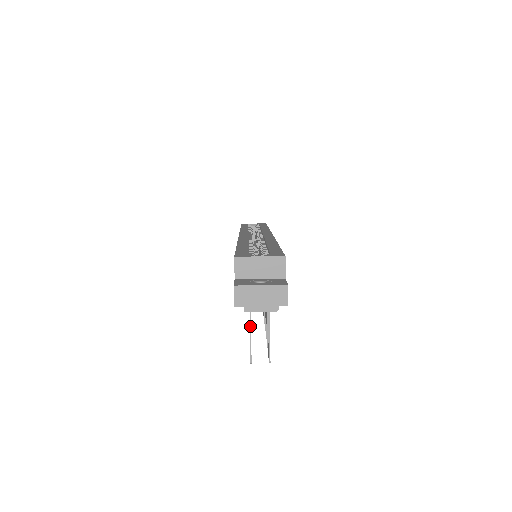
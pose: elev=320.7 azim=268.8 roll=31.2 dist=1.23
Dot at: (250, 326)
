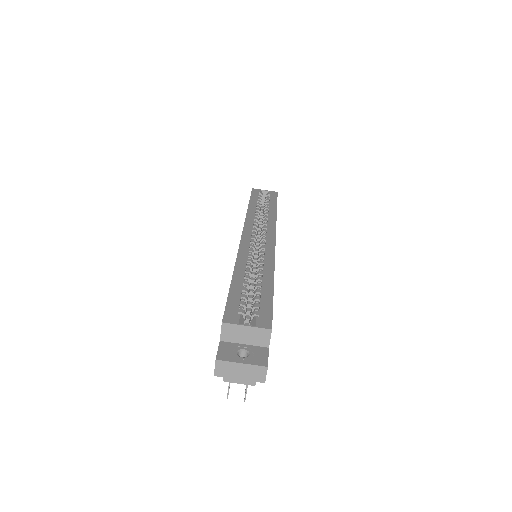
Dot at: occluded
